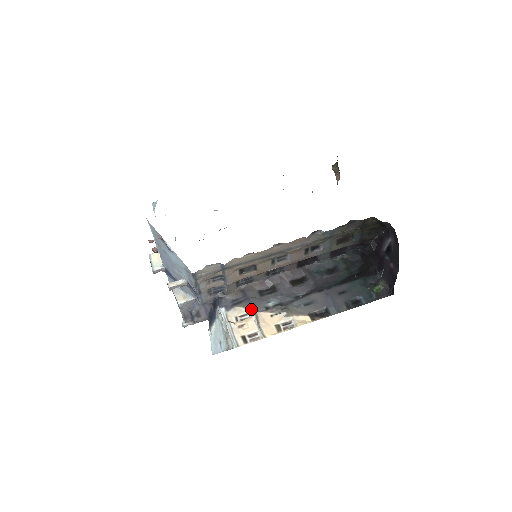
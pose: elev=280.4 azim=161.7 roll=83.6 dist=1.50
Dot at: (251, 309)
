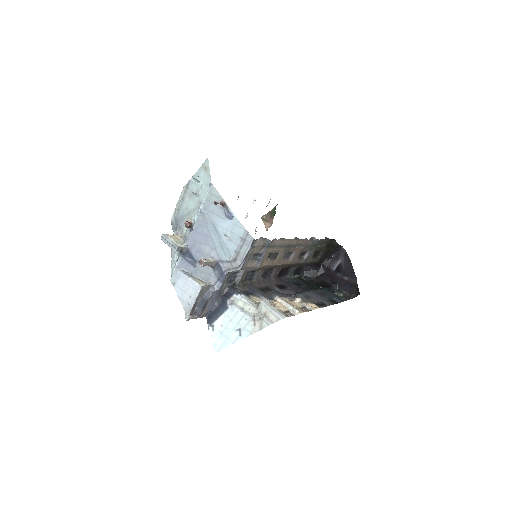
Dot at: (266, 298)
